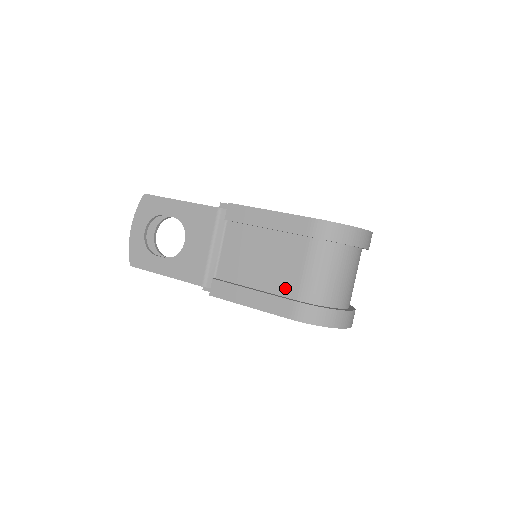
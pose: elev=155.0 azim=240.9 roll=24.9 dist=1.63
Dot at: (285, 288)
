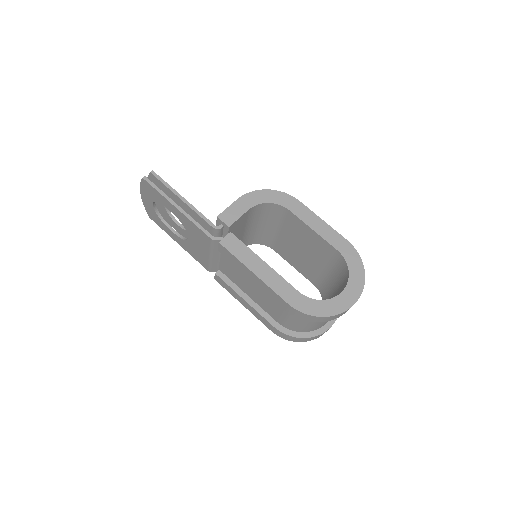
Dot at: (270, 313)
